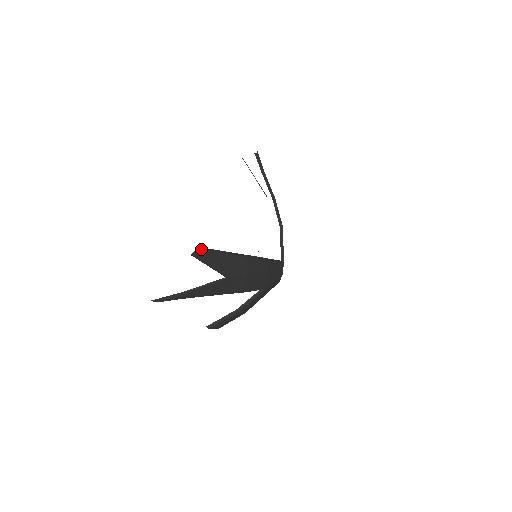
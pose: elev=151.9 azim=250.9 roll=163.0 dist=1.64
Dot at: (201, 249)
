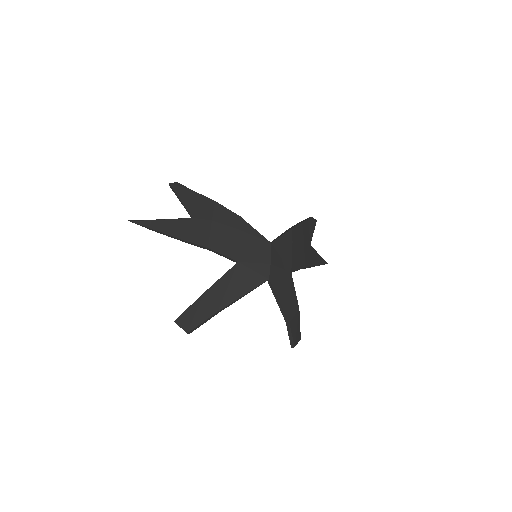
Dot at: (178, 183)
